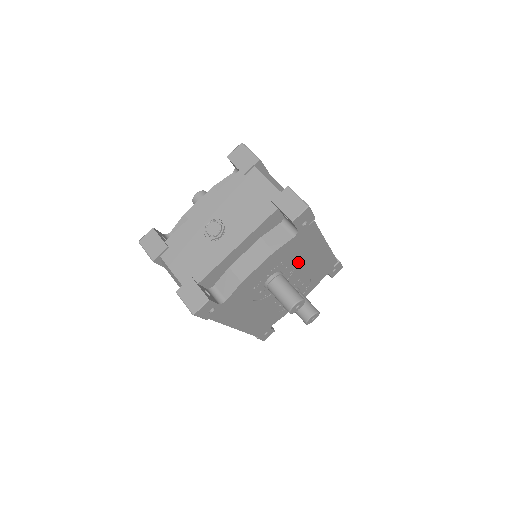
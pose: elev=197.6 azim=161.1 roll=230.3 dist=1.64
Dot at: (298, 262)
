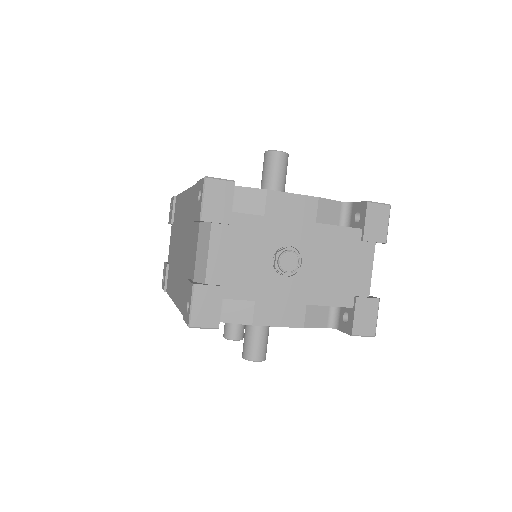
Dot at: occluded
